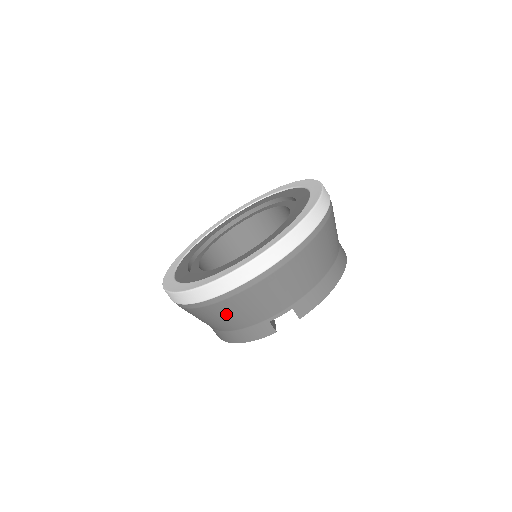
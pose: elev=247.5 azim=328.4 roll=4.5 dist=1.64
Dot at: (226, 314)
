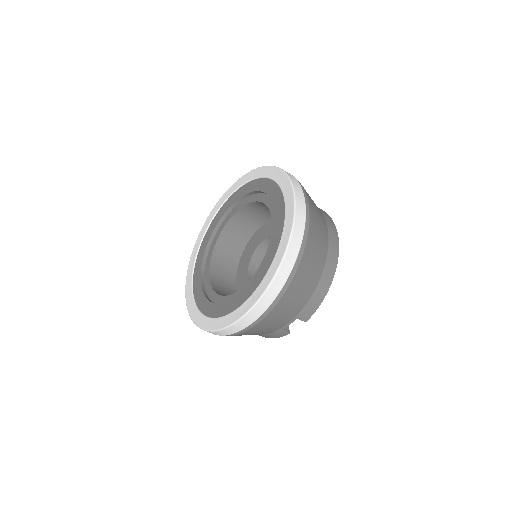
Dot at: occluded
